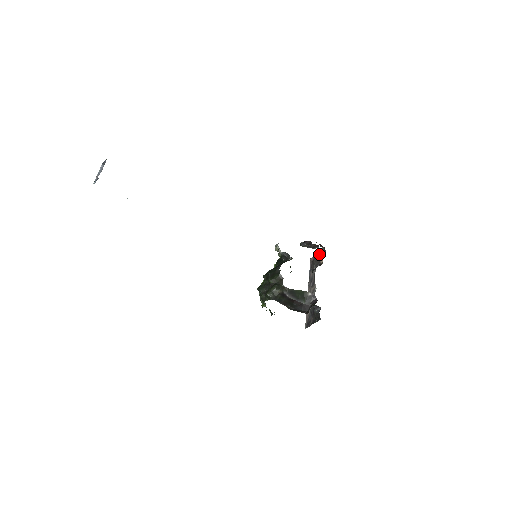
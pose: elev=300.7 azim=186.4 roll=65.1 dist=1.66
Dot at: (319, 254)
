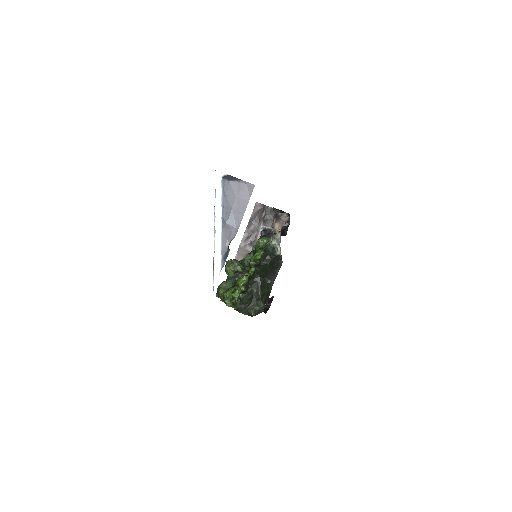
Dot at: (278, 217)
